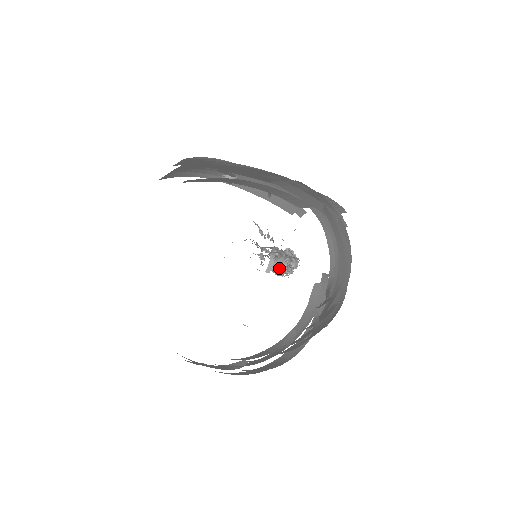
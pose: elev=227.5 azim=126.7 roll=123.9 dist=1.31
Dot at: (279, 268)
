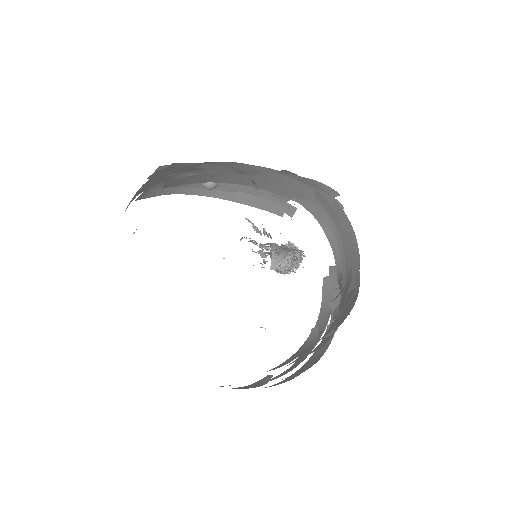
Dot at: (283, 266)
